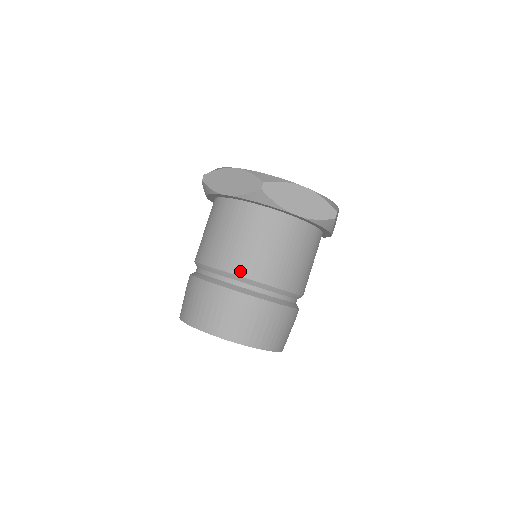
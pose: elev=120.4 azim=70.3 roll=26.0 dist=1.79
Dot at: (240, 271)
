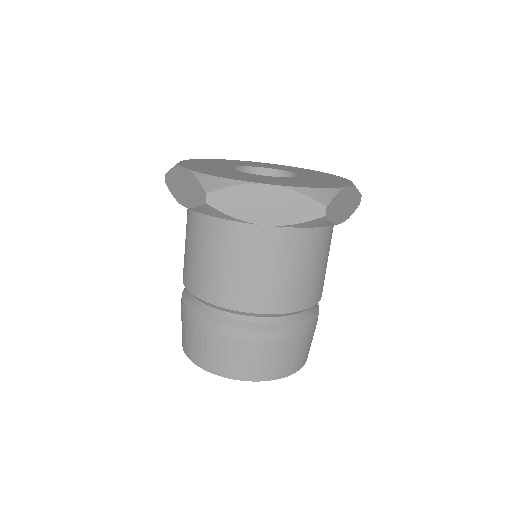
Dot at: (214, 299)
